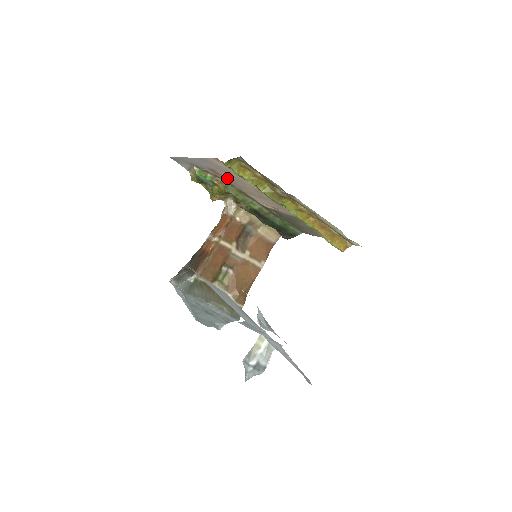
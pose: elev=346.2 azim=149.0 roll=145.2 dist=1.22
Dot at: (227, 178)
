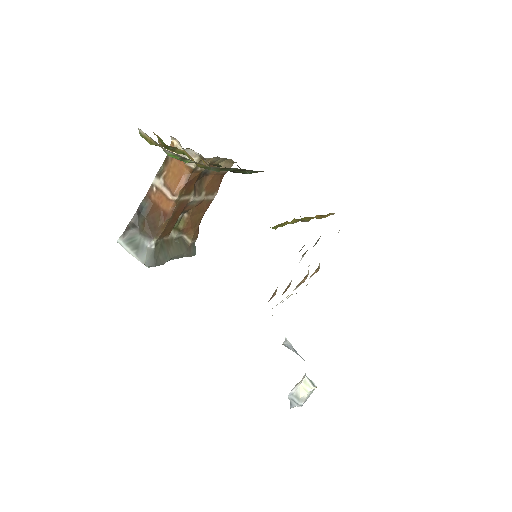
Dot at: occluded
